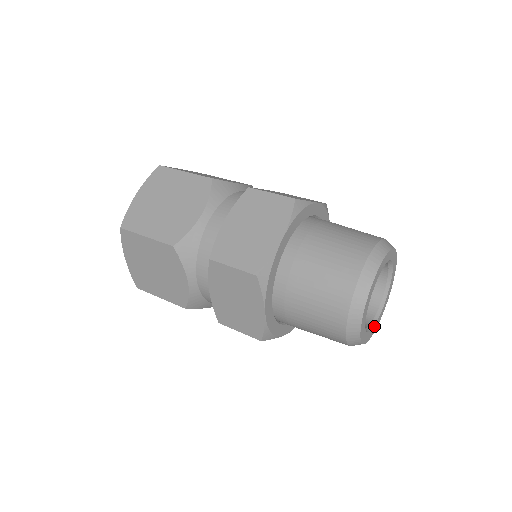
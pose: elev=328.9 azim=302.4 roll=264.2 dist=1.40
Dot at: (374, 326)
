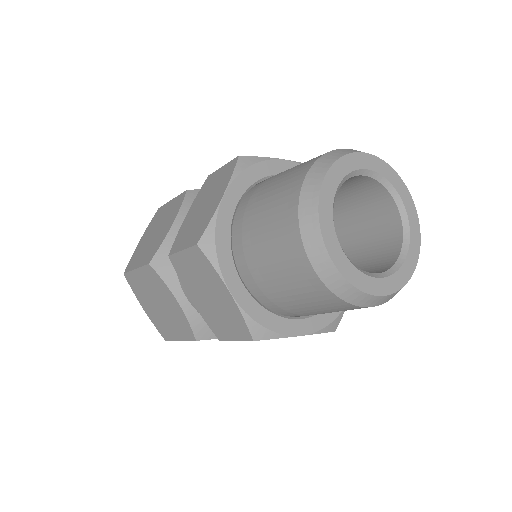
Dot at: (395, 274)
